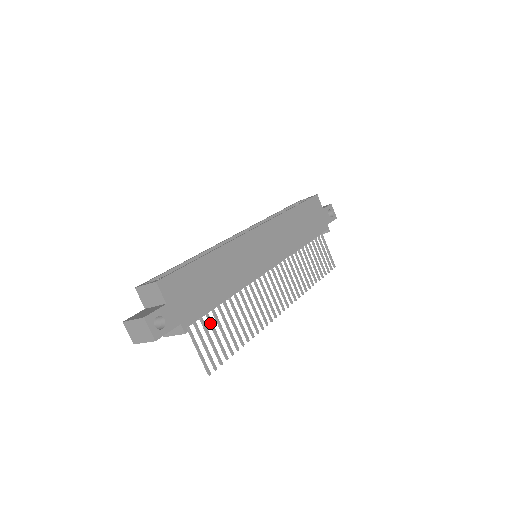
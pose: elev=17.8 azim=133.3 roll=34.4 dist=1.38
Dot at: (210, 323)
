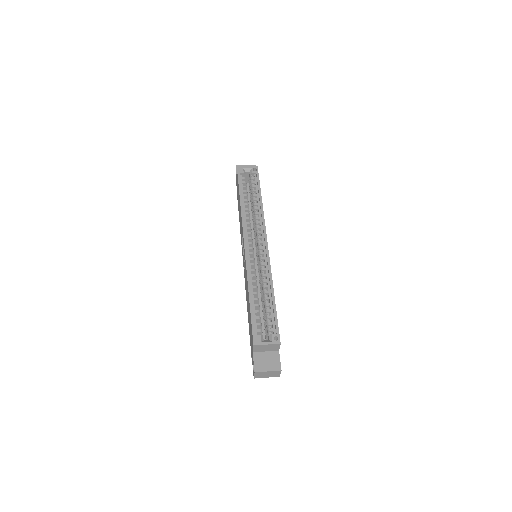
Dot at: occluded
